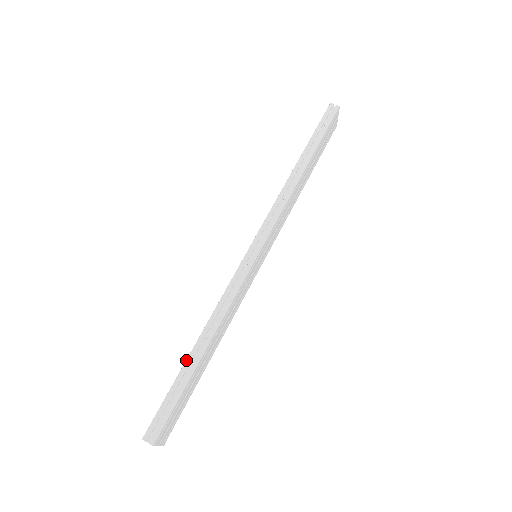
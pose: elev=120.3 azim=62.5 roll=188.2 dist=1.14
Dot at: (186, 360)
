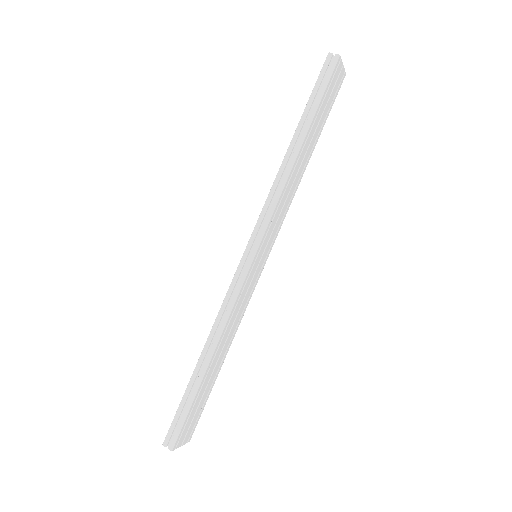
Dot at: occluded
